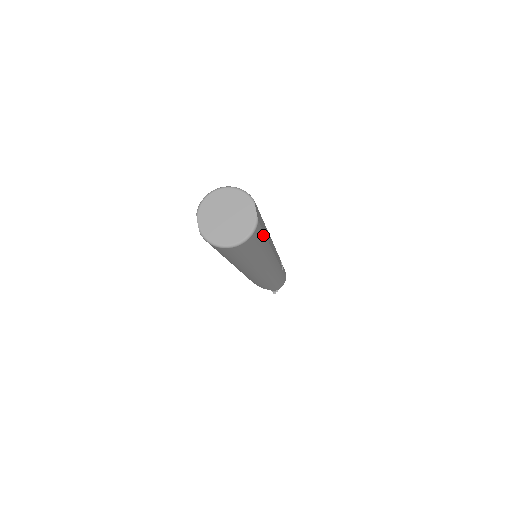
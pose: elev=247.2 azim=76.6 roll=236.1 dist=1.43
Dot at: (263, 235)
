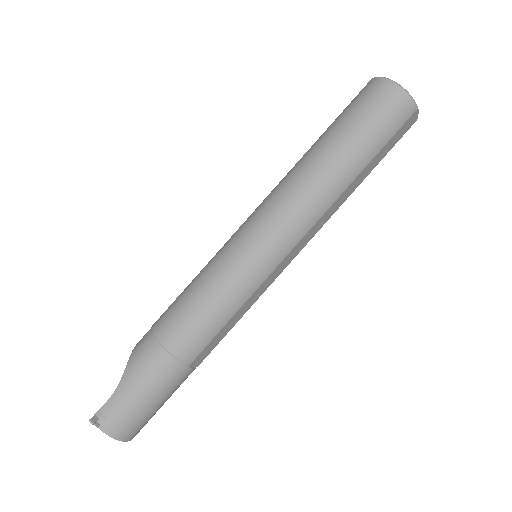
Dot at: (382, 145)
